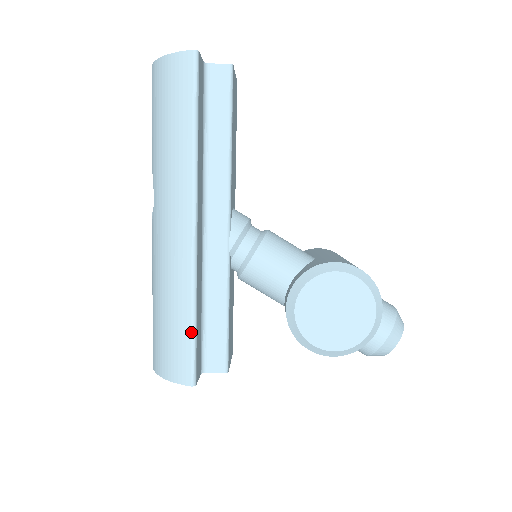
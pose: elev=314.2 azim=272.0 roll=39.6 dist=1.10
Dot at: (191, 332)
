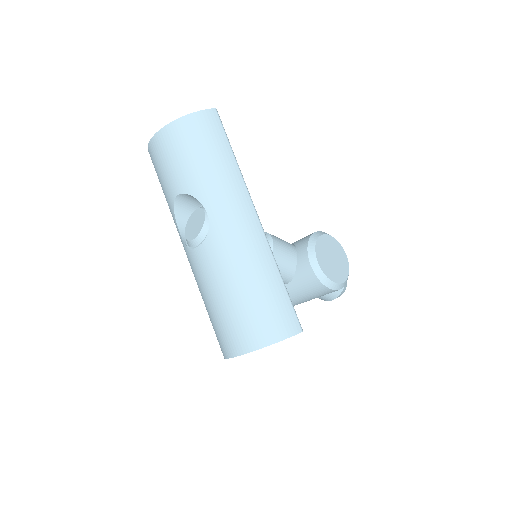
Dot at: (286, 291)
